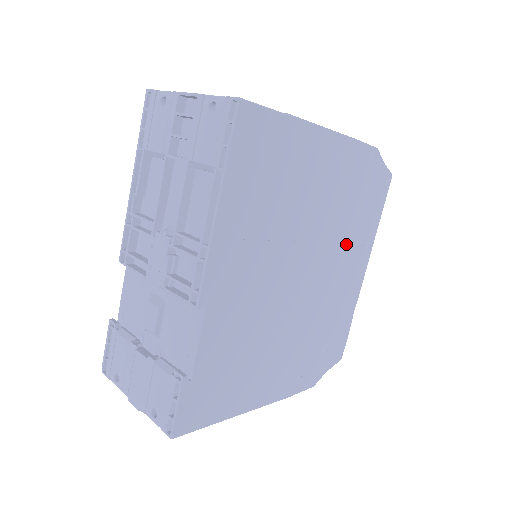
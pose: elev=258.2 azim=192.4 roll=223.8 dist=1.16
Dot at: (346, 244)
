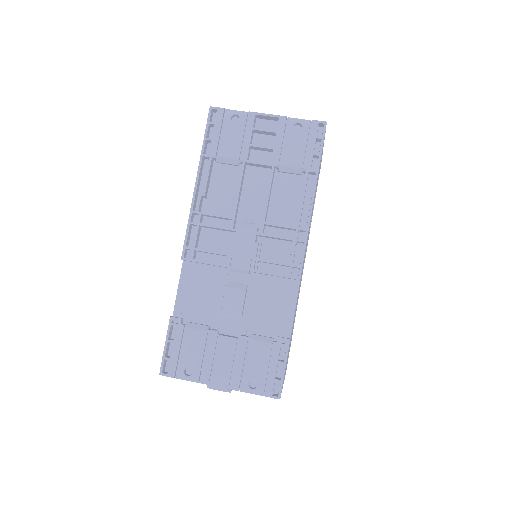
Dot at: occluded
